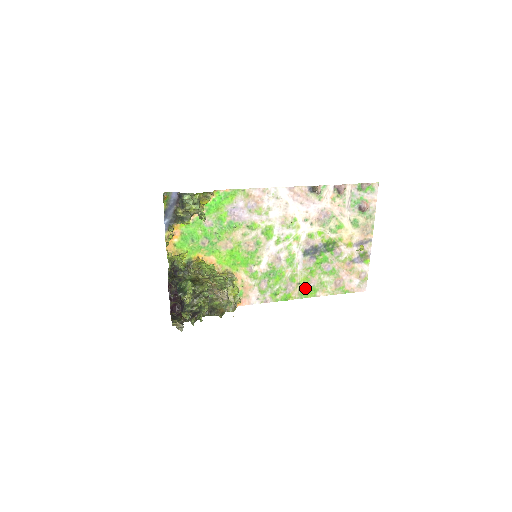
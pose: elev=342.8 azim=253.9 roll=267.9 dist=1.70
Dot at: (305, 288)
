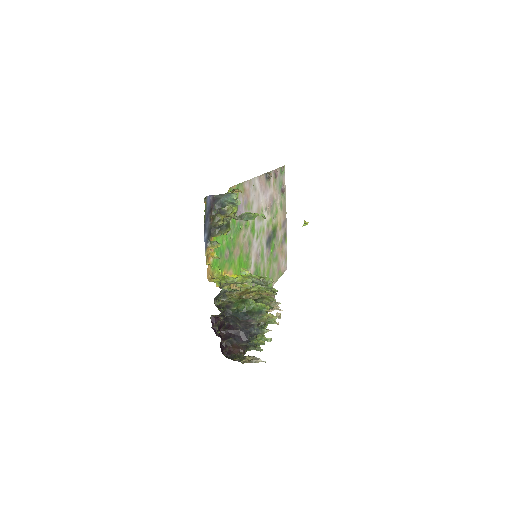
Dot at: occluded
